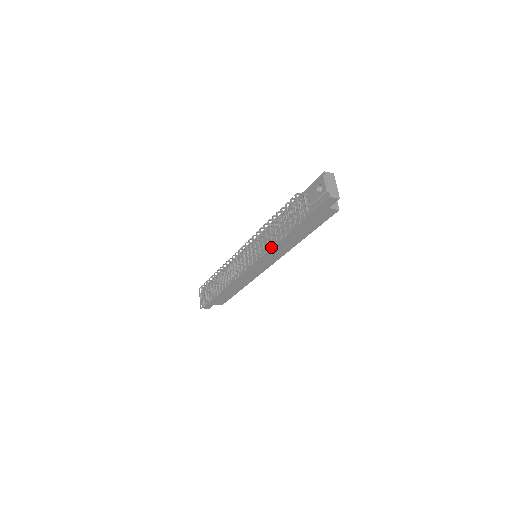
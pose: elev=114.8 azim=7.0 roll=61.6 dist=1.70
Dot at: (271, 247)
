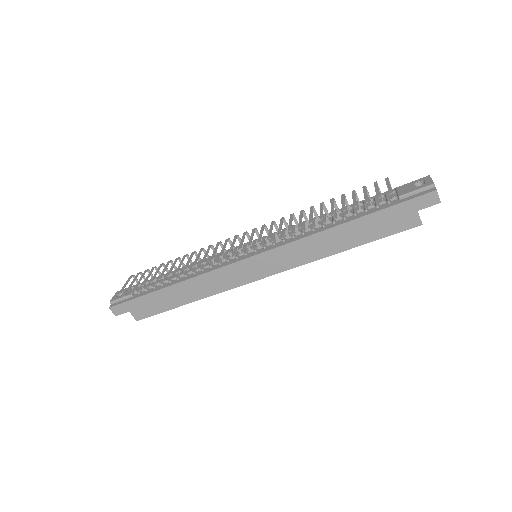
Dot at: (313, 225)
